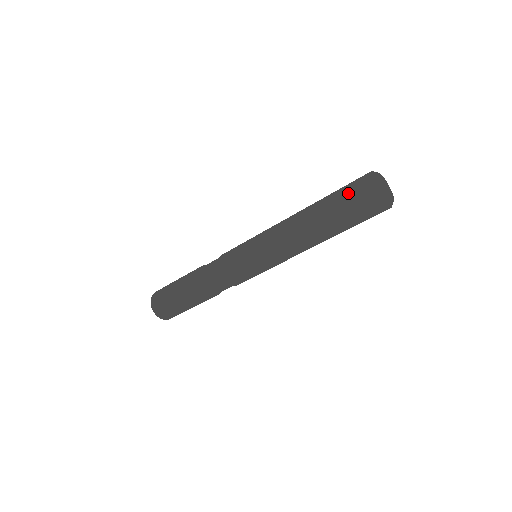
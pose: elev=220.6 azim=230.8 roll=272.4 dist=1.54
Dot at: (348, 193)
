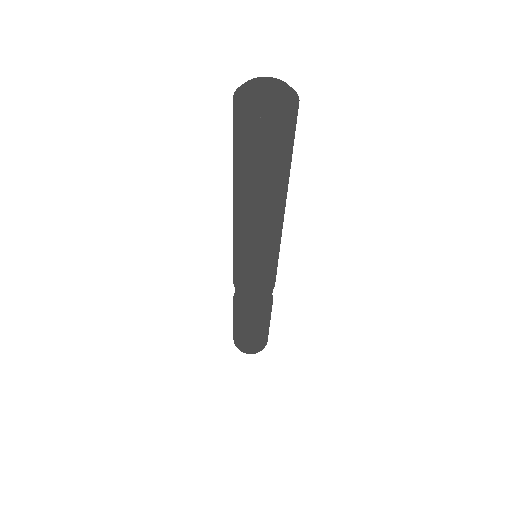
Dot at: occluded
